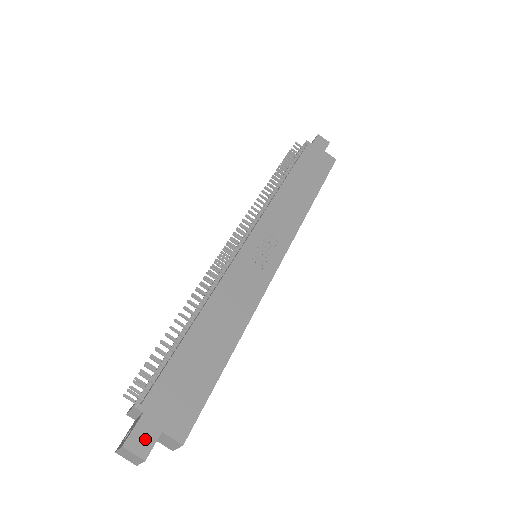
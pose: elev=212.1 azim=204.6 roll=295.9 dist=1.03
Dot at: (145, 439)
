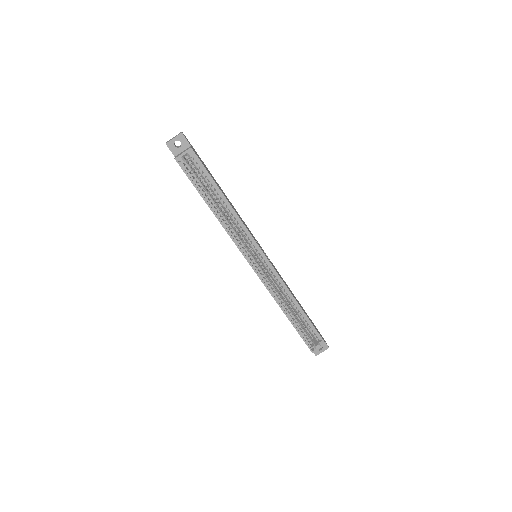
Dot at: occluded
